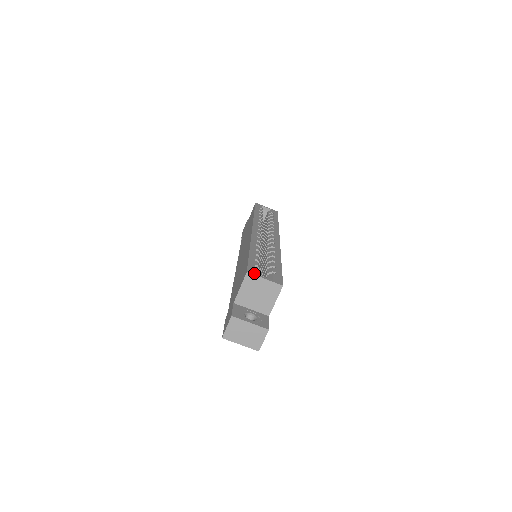
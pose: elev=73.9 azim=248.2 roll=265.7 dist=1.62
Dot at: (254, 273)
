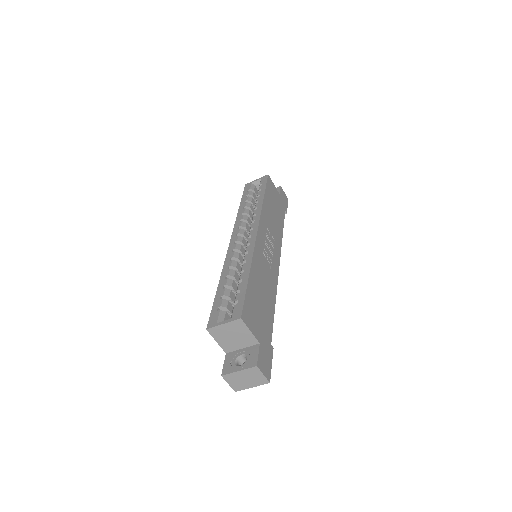
Dot at: (213, 325)
